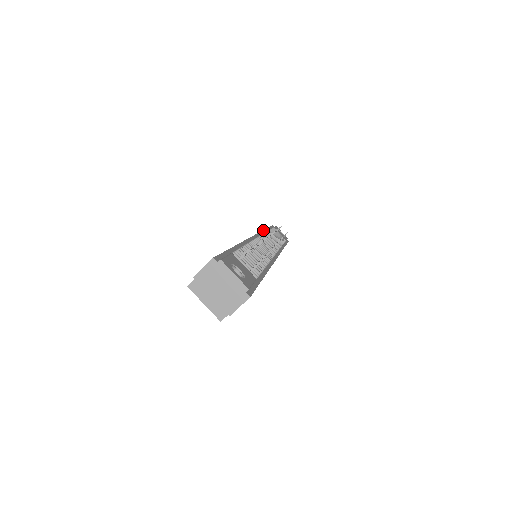
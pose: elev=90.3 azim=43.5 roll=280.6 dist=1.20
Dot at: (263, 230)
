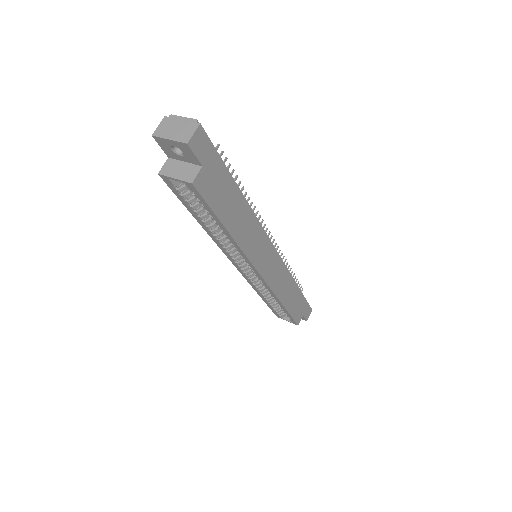
Dot at: occluded
